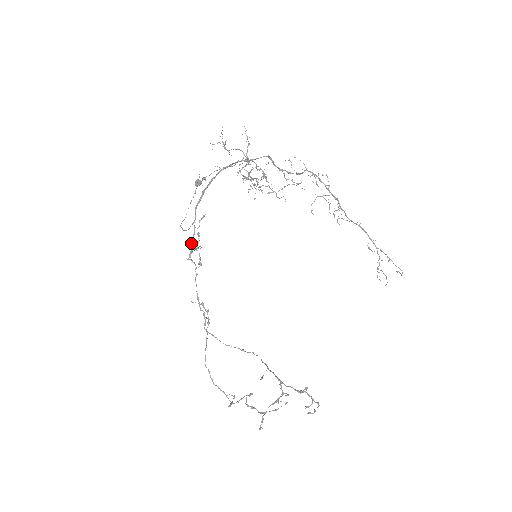
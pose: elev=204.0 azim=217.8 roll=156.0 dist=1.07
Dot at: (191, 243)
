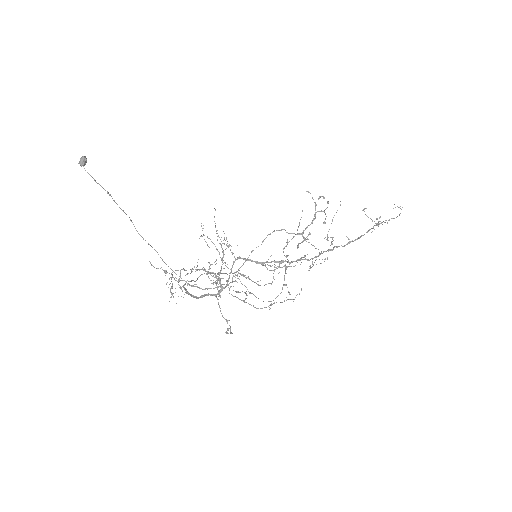
Dot at: occluded
